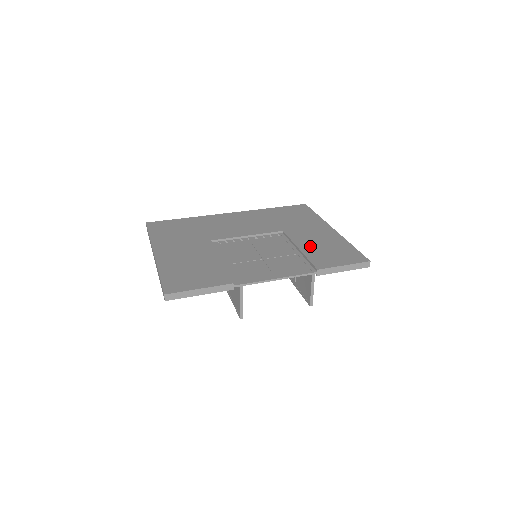
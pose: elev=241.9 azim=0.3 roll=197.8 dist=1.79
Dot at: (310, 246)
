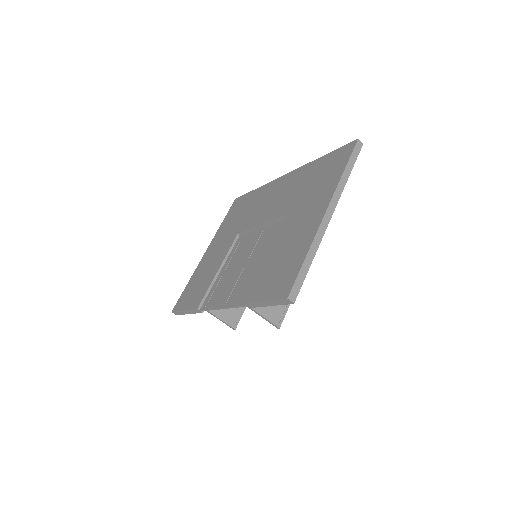
Dot at: (276, 253)
